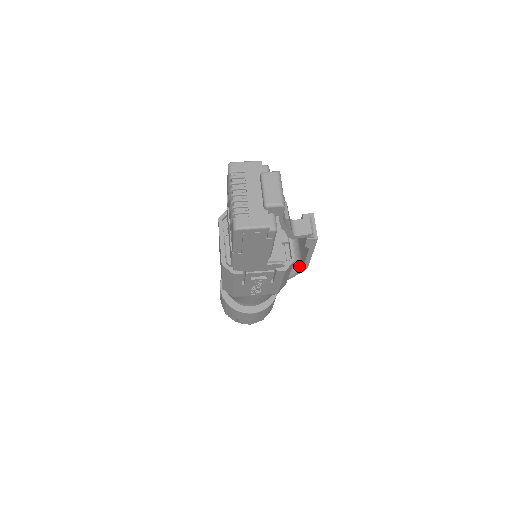
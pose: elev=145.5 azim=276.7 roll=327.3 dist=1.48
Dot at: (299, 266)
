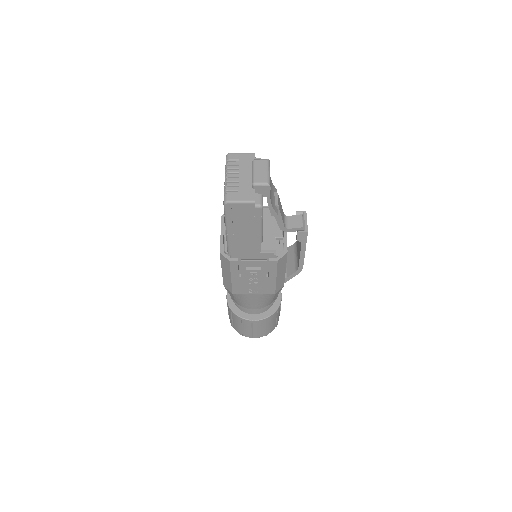
Dot at: (296, 267)
